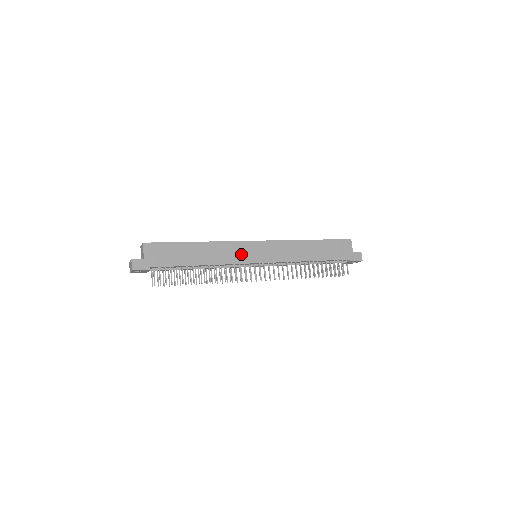
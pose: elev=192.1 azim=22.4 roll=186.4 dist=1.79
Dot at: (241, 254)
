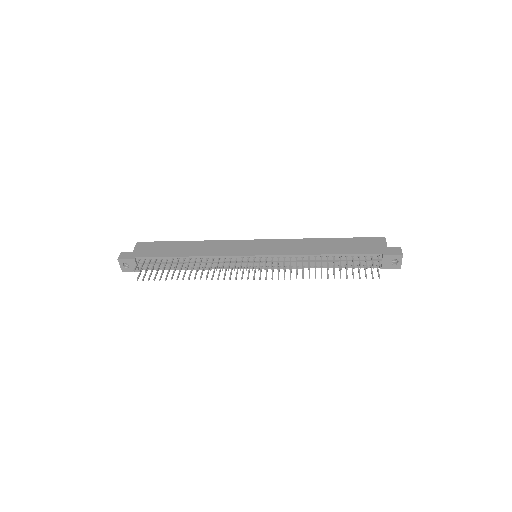
Dot at: (234, 249)
